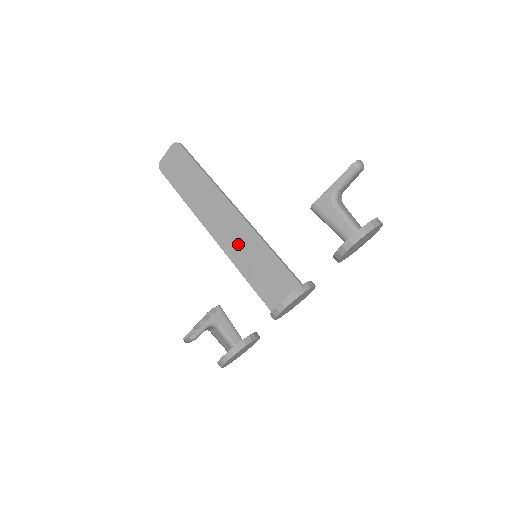
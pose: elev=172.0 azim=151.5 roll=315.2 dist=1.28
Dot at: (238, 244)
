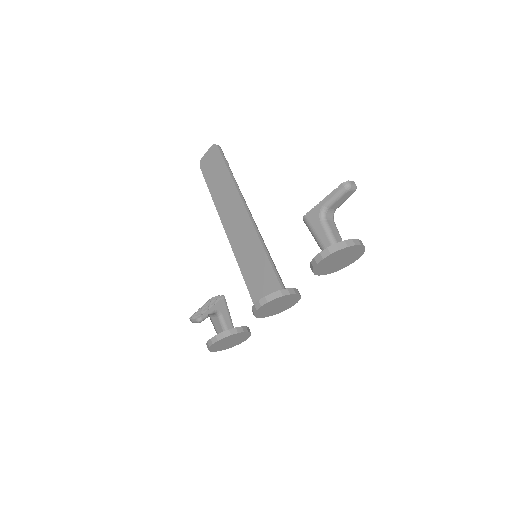
Dot at: (242, 242)
